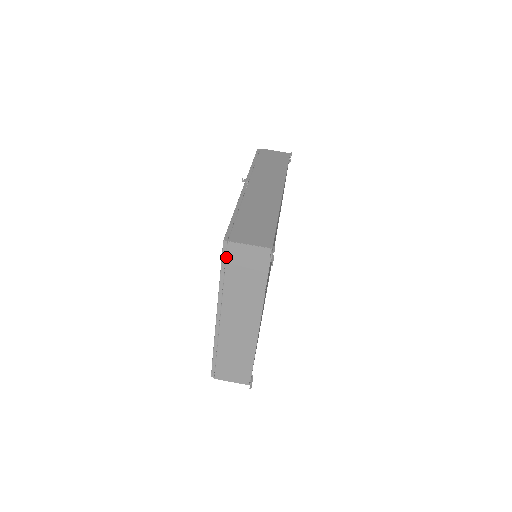
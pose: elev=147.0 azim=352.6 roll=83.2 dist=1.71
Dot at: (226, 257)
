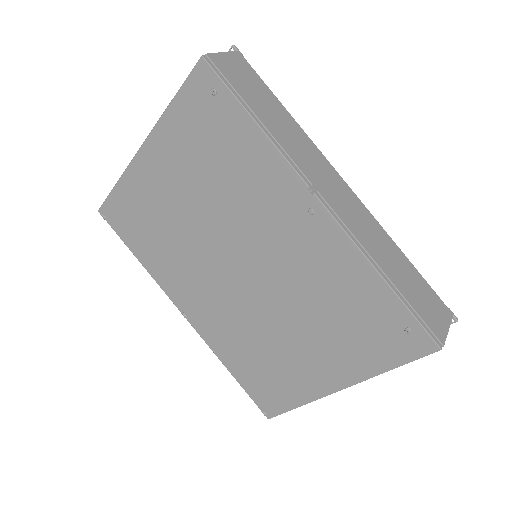
Dot at: (422, 356)
